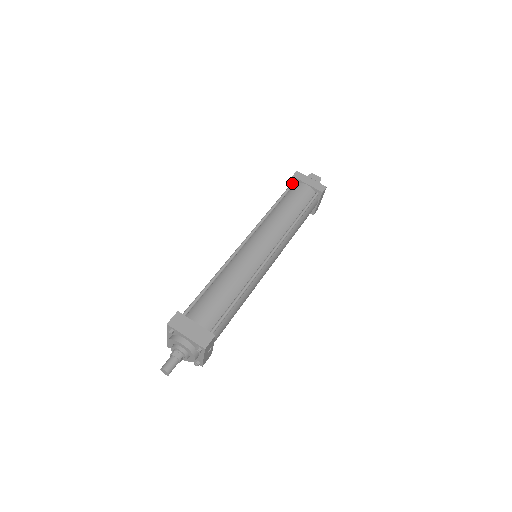
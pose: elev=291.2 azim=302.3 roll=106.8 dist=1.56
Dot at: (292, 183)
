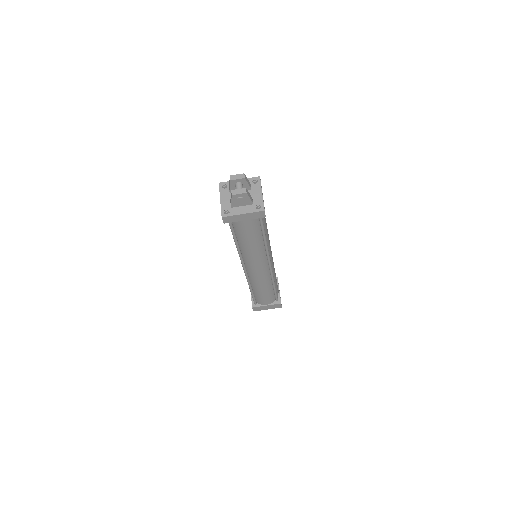
Dot at: (229, 224)
